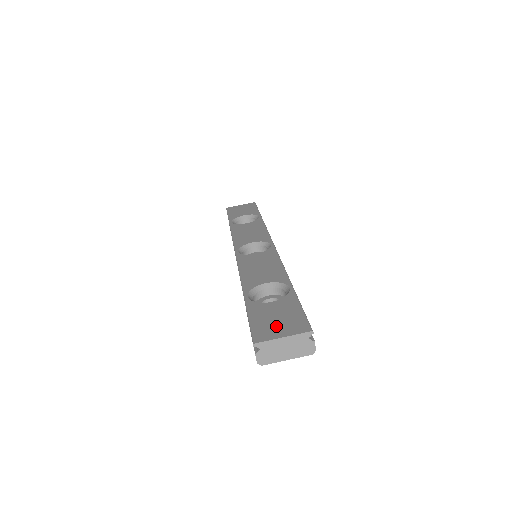
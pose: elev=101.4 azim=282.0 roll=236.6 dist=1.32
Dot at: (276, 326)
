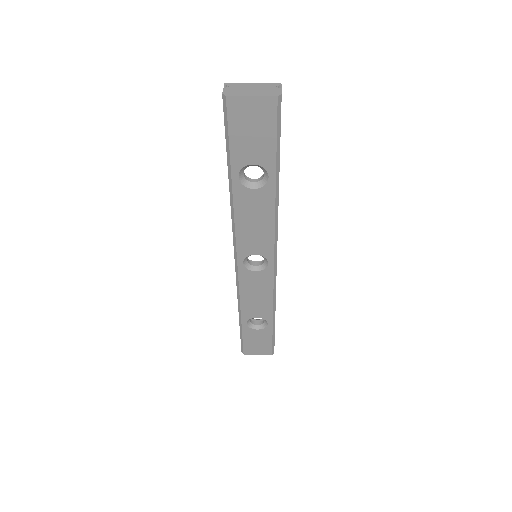
Dot at: occluded
